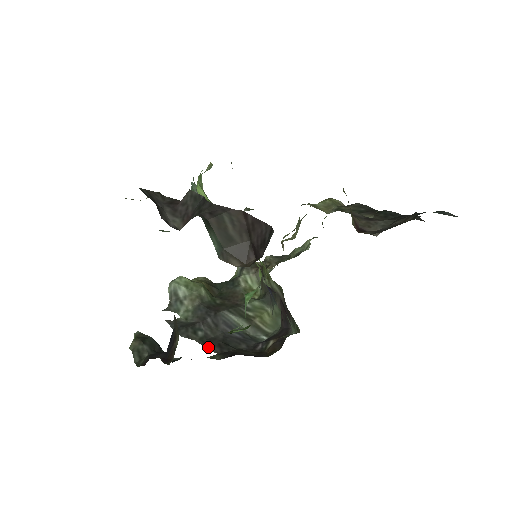
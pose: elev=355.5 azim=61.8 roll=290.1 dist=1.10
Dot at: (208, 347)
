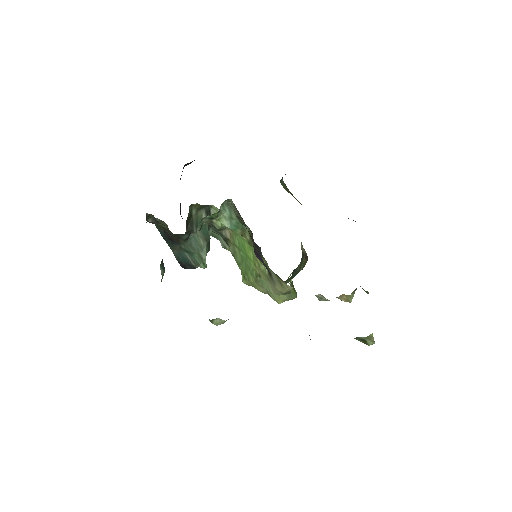
Dot at: occluded
